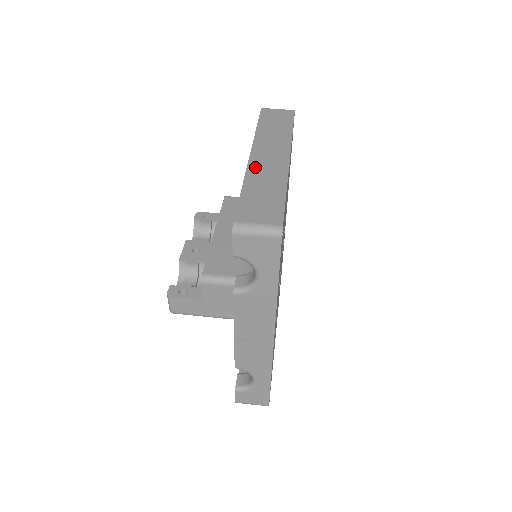
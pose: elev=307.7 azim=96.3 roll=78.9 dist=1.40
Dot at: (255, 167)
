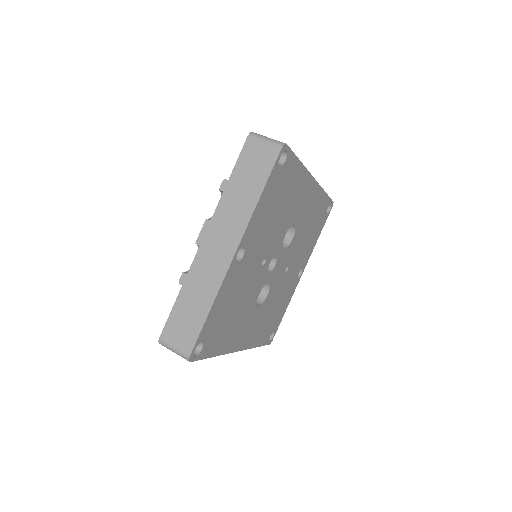
Dot at: (199, 263)
